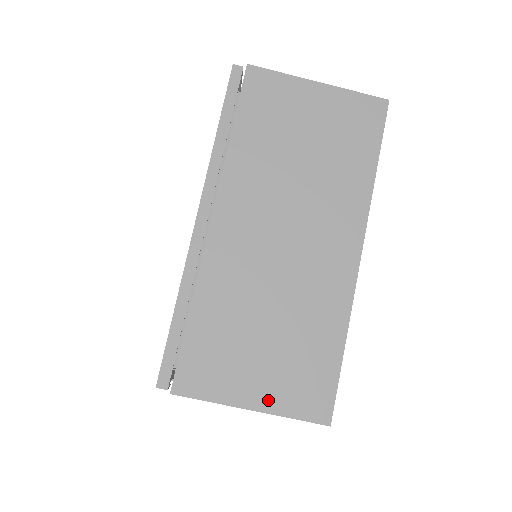
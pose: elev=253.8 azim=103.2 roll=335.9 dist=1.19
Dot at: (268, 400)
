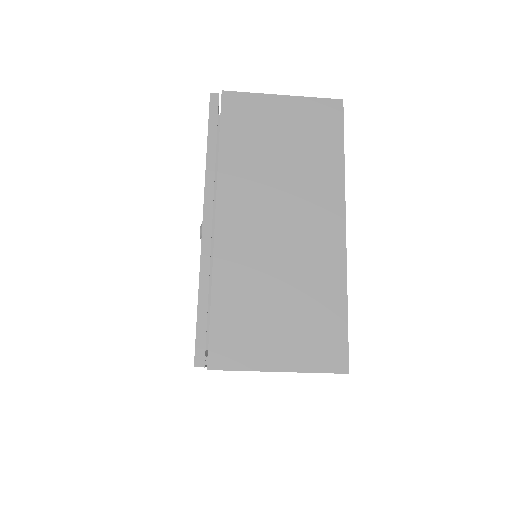
Dot at: occluded
